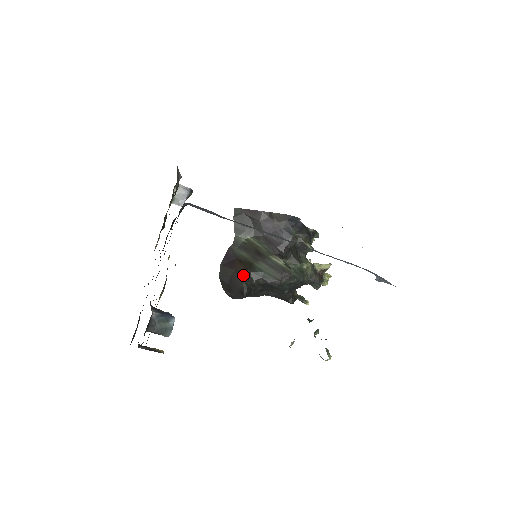
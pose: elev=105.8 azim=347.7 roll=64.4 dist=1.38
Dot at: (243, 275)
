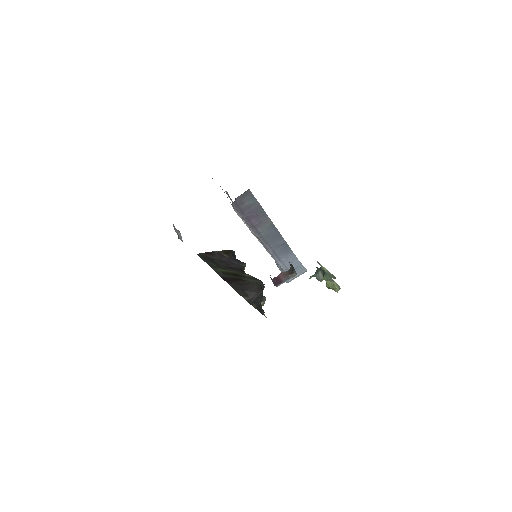
Dot at: (248, 281)
